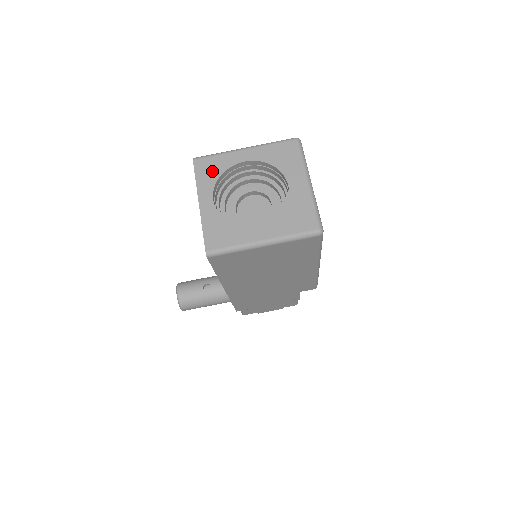
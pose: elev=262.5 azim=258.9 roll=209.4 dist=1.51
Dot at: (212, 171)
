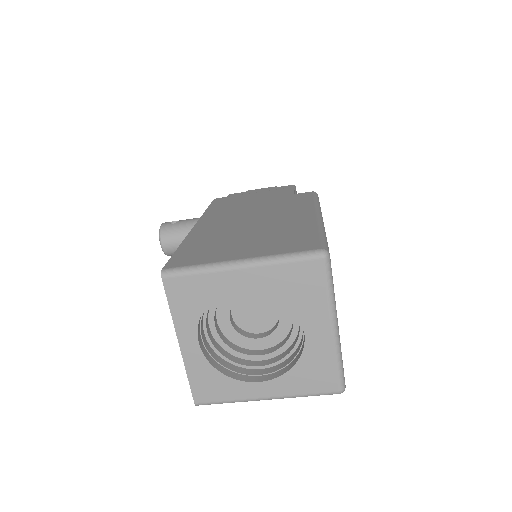
Dot at: (193, 299)
